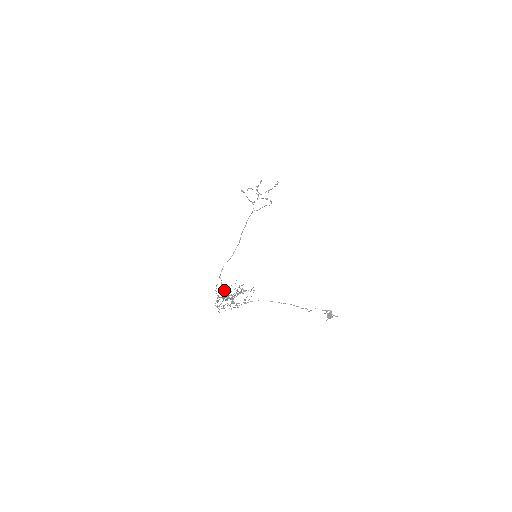
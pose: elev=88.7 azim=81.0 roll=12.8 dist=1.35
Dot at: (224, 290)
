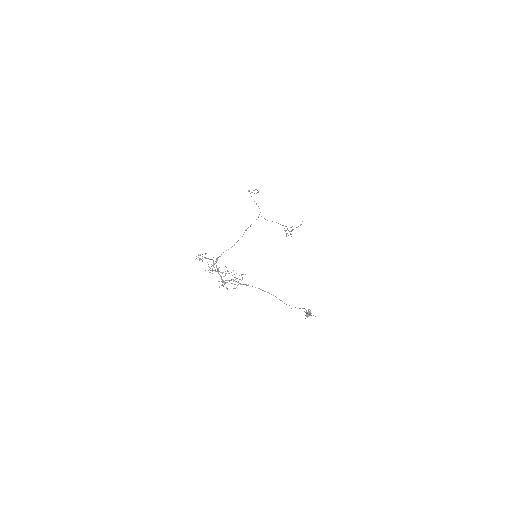
Dot at: (216, 267)
